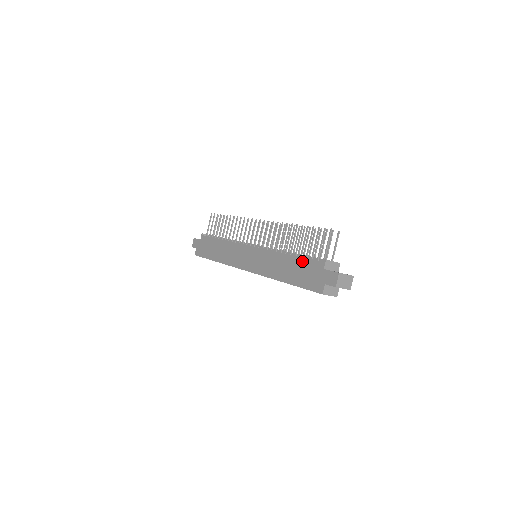
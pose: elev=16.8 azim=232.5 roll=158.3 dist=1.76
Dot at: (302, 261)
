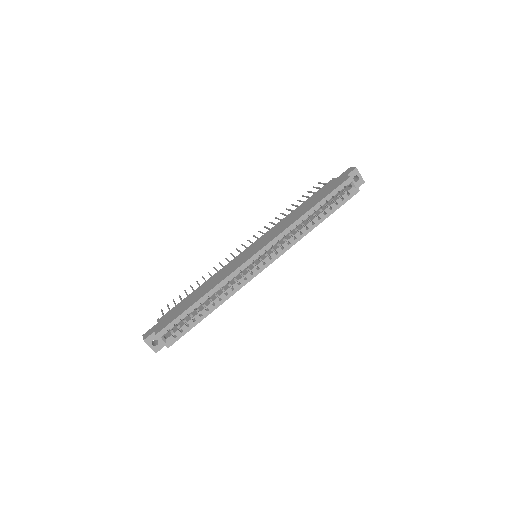
Dot at: (314, 195)
